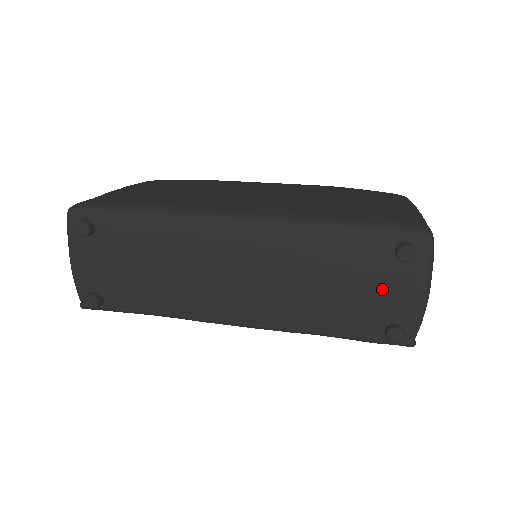
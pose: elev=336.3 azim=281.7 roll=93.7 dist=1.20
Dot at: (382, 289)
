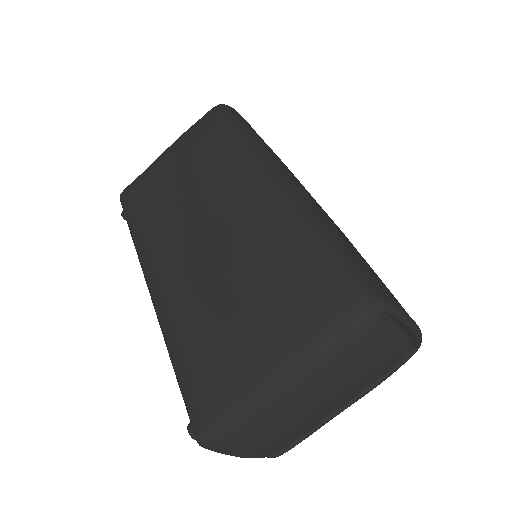
Dot at: occluded
